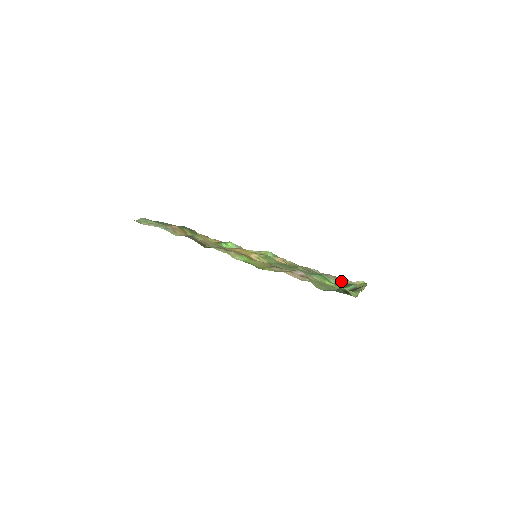
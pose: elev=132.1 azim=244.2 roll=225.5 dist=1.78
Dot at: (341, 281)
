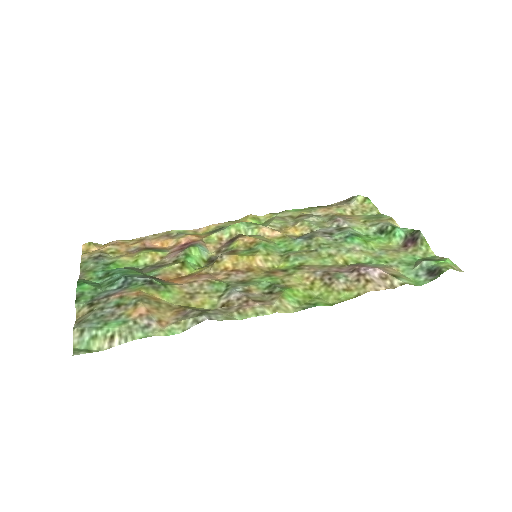
Dot at: (346, 214)
